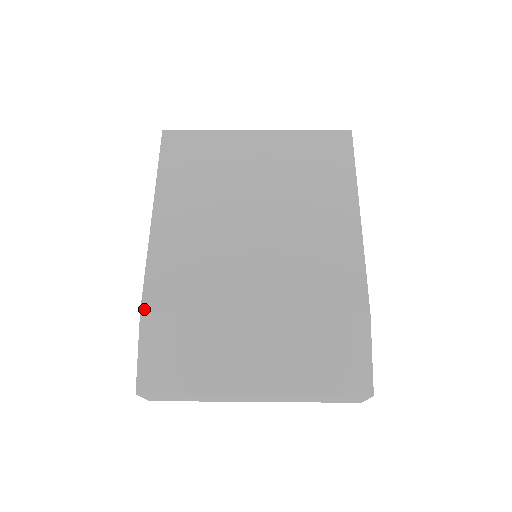
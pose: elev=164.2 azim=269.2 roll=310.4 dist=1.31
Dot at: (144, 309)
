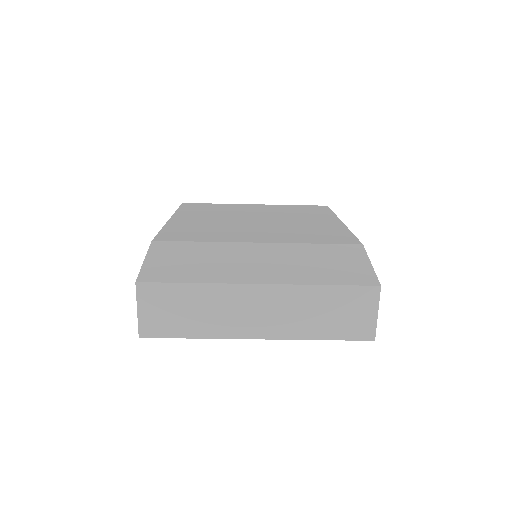
Dot at: (156, 240)
